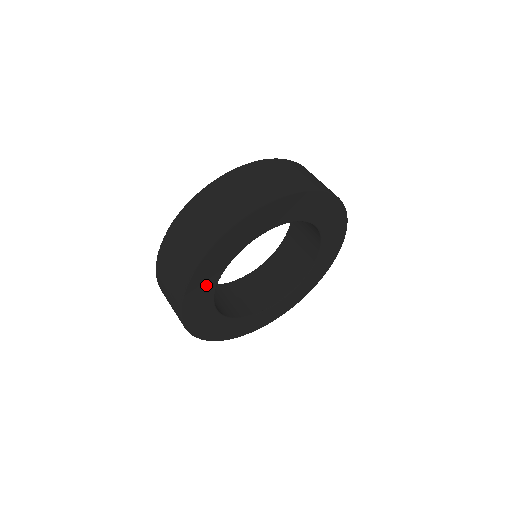
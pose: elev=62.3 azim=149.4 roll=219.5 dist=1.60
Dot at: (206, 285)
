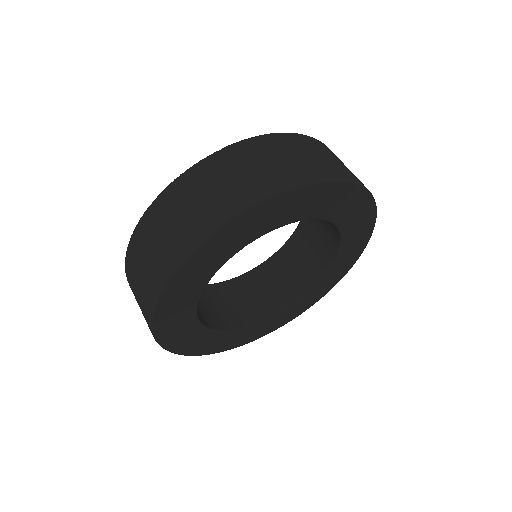
Dot at: (243, 235)
